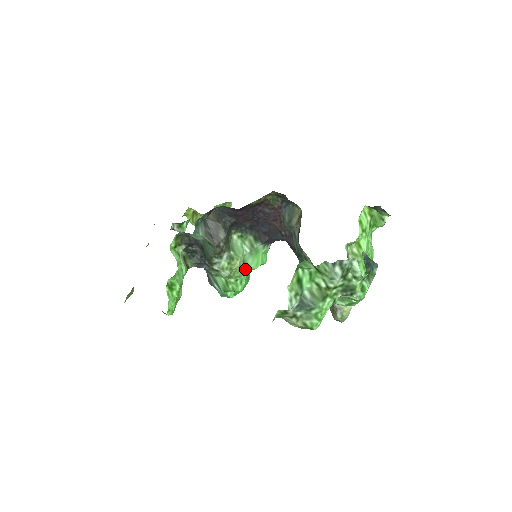
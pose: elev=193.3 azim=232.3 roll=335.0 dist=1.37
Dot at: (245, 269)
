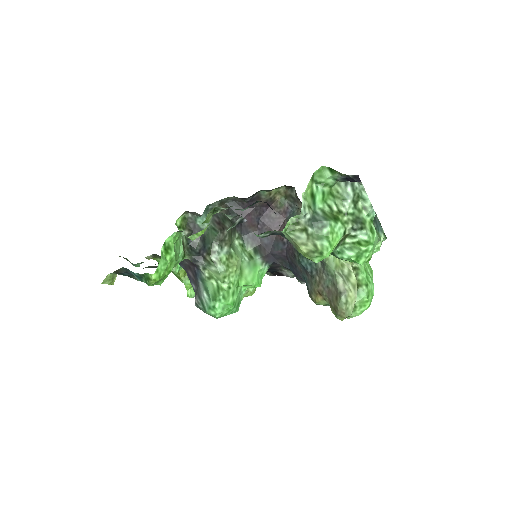
Dot at: (240, 280)
